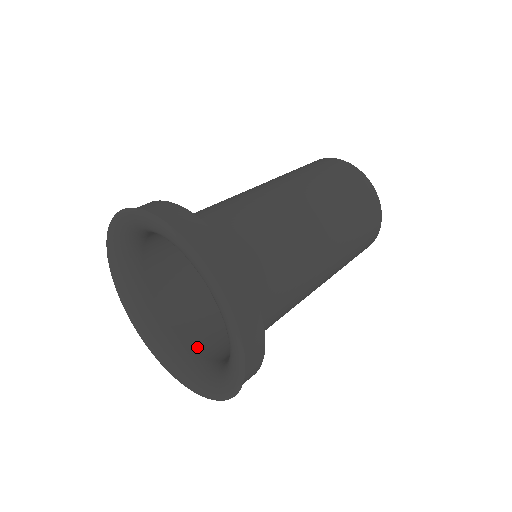
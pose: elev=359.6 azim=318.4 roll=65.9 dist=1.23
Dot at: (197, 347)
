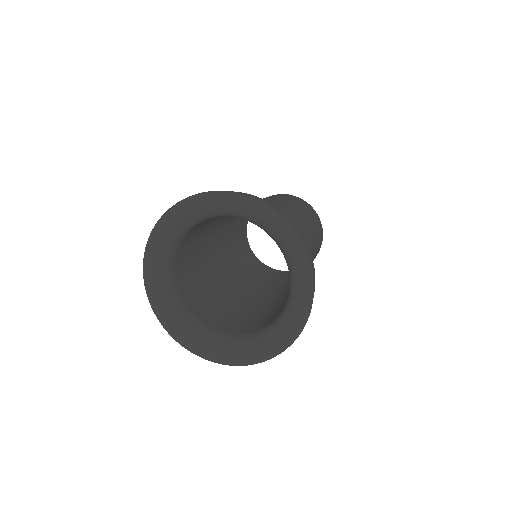
Dot at: (221, 329)
